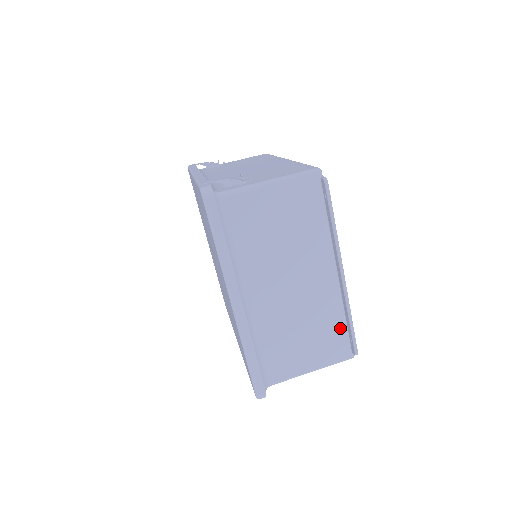
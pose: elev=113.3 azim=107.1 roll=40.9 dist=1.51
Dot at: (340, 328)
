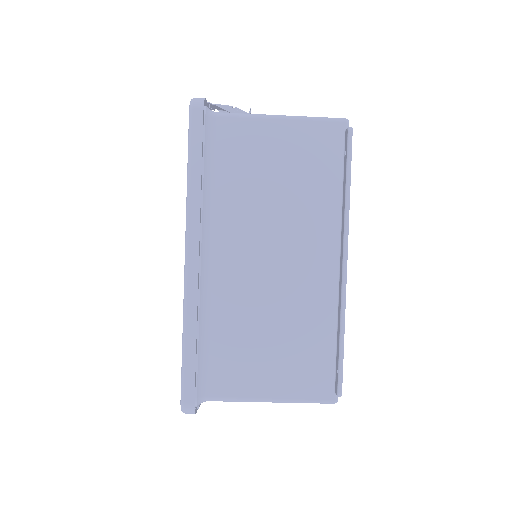
Dot at: (326, 348)
